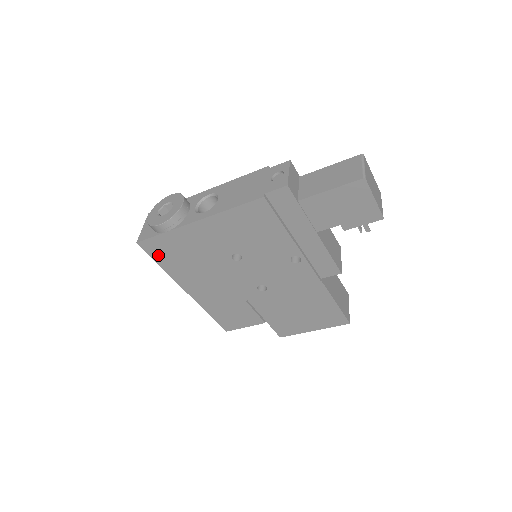
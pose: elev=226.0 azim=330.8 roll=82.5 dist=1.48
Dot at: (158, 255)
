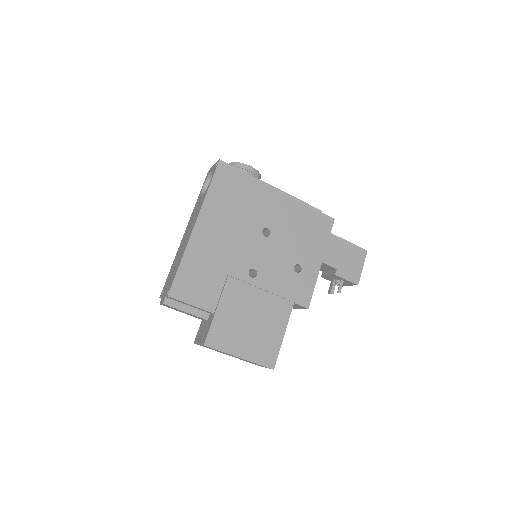
Dot at: (220, 180)
